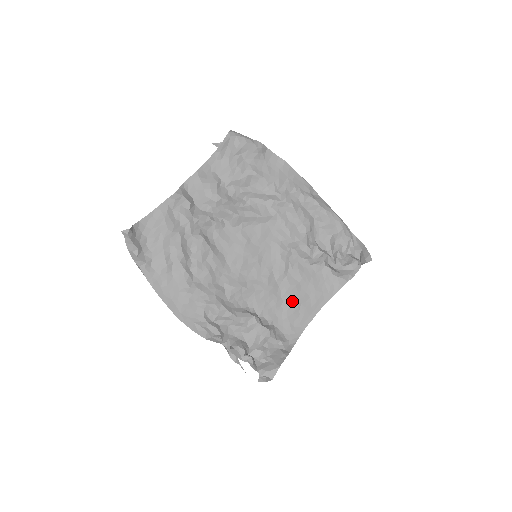
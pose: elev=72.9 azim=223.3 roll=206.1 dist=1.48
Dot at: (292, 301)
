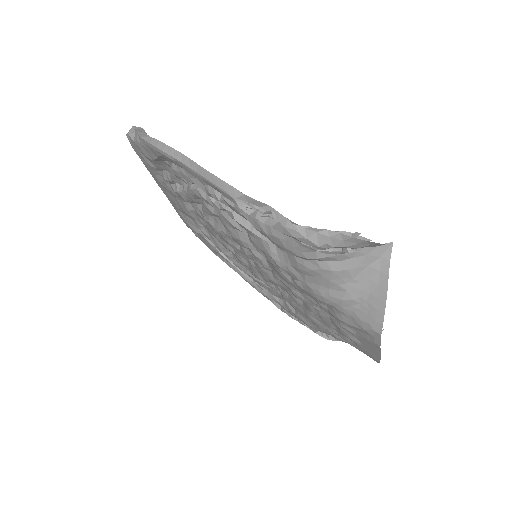
Dot at: occluded
